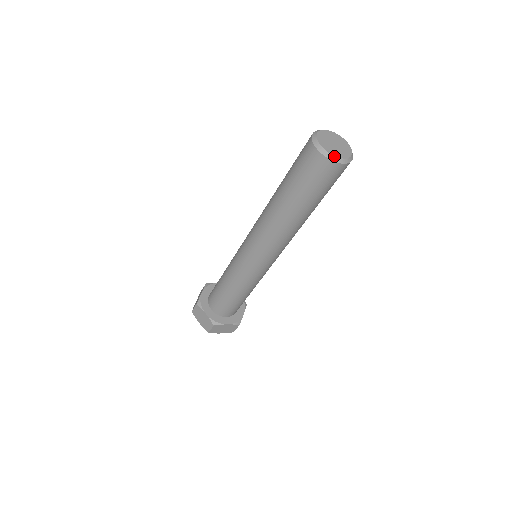
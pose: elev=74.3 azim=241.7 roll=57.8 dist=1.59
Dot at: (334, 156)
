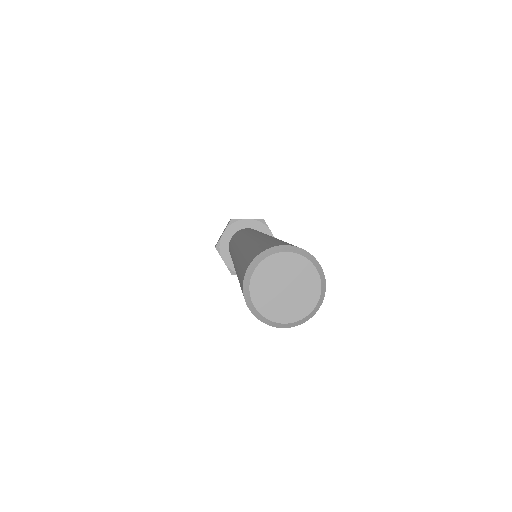
Dot at: (272, 321)
